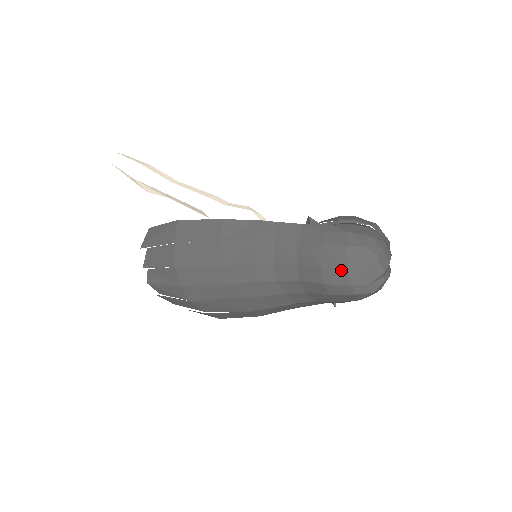
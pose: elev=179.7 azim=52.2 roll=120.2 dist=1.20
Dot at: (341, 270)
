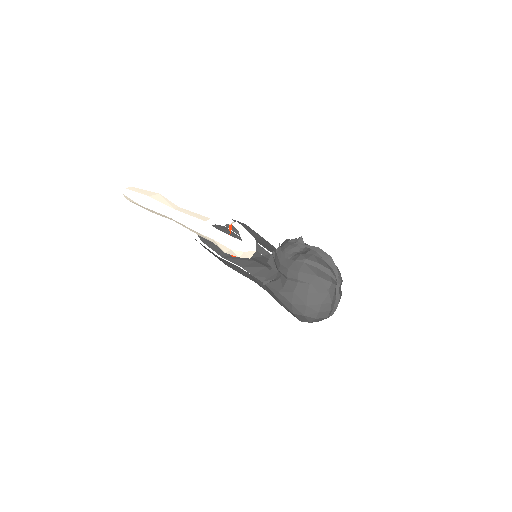
Dot at: occluded
